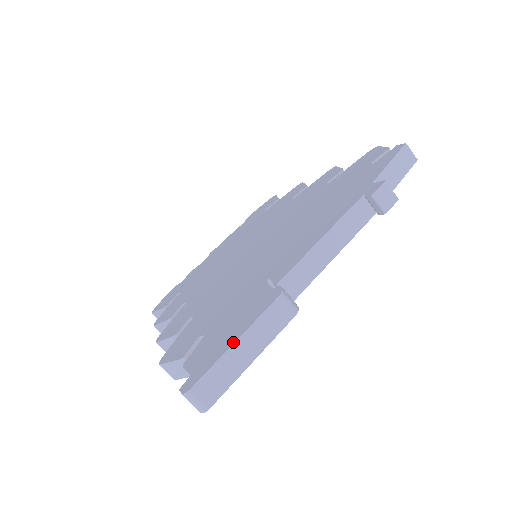
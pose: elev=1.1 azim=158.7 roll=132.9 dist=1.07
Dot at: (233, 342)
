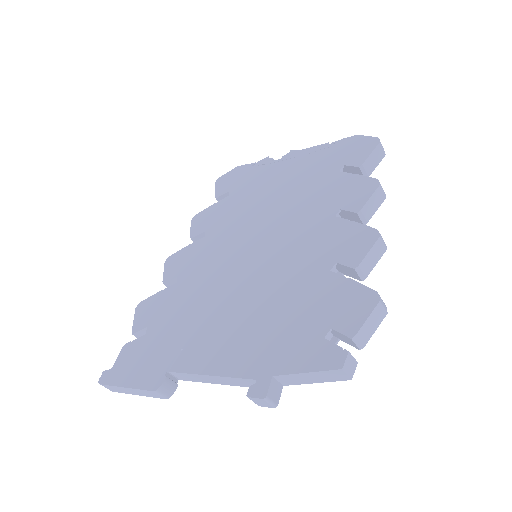
Dot at: (124, 386)
